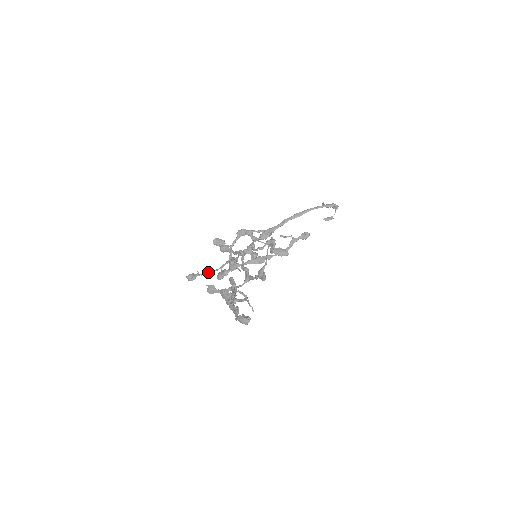
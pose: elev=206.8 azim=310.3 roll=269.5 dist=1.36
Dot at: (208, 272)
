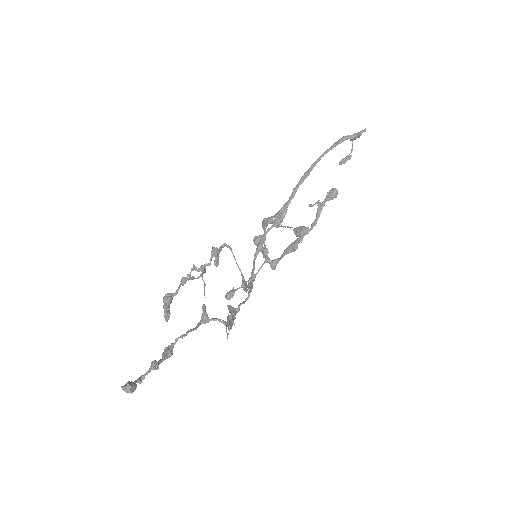
Dot at: occluded
